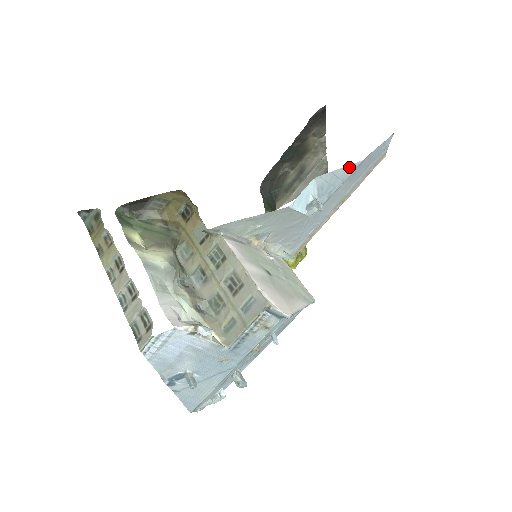
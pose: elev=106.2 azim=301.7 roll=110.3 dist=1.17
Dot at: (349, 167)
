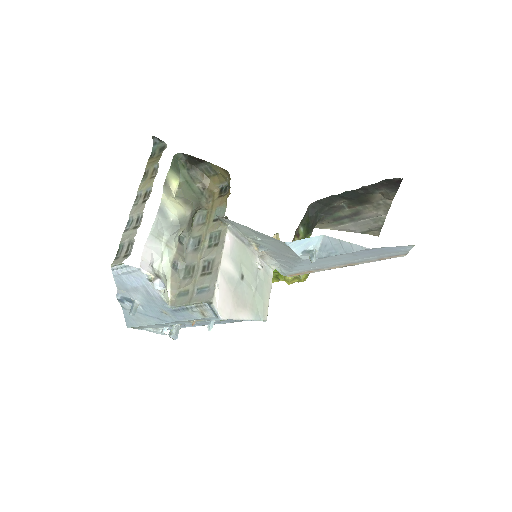
Dot at: (356, 246)
